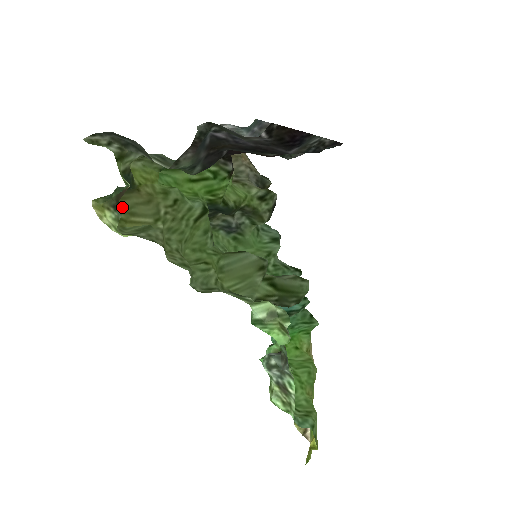
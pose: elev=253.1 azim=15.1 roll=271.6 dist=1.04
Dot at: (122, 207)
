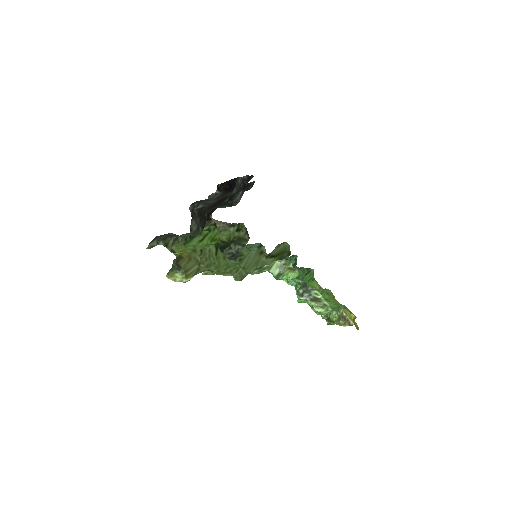
Dot at: occluded
